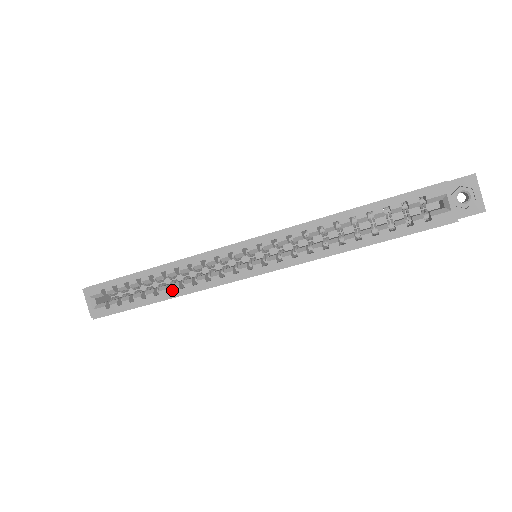
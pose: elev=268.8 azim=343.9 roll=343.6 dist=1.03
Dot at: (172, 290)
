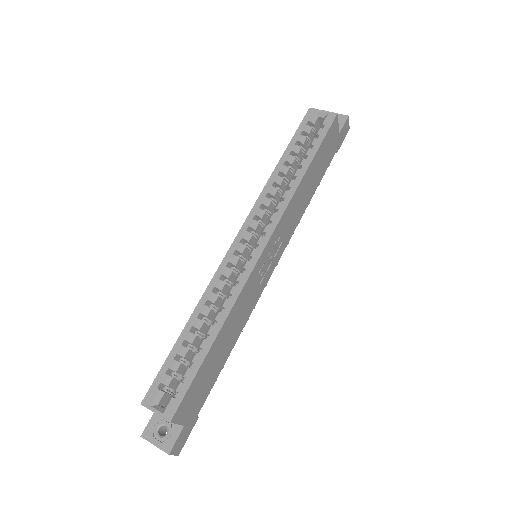
Dot at: (217, 320)
